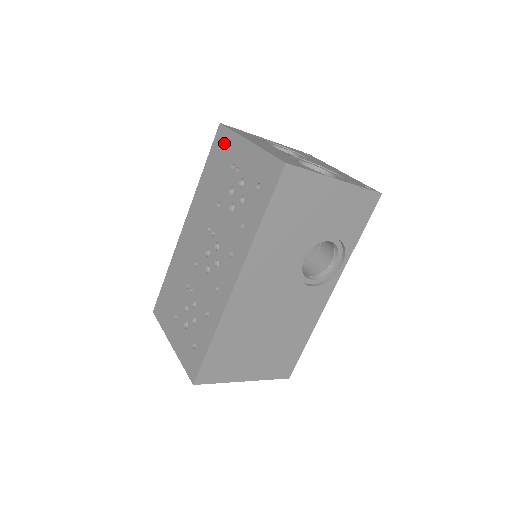
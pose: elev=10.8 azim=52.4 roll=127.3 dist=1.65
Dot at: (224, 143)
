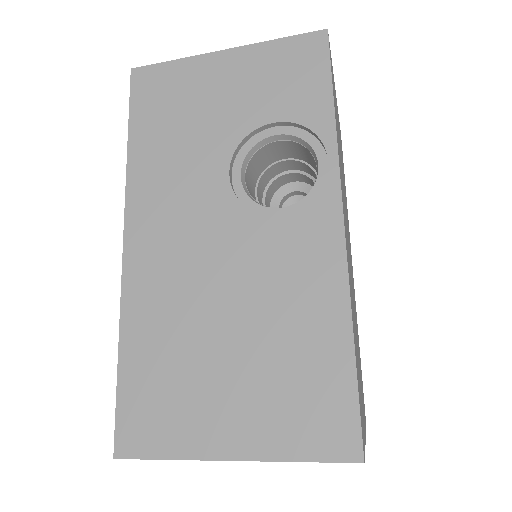
Dot at: occluded
